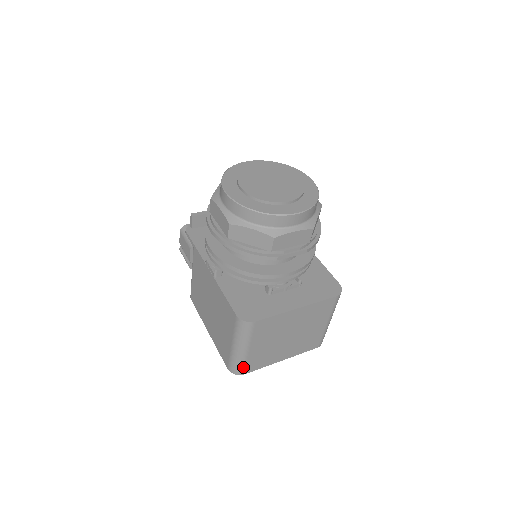
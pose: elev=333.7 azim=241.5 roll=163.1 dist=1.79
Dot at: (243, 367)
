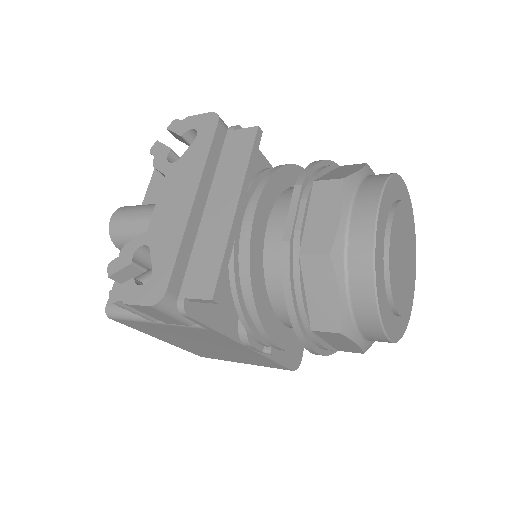
Dot at: occluded
